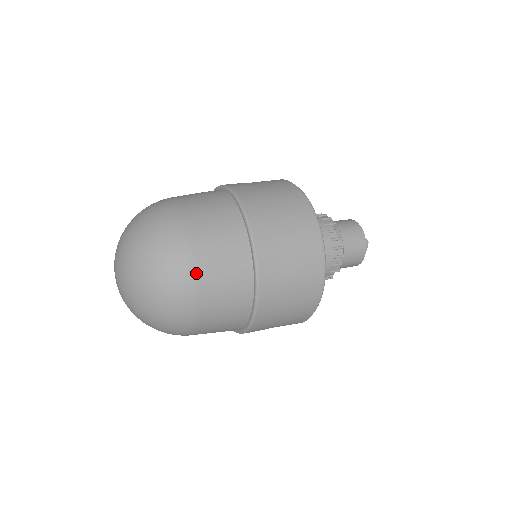
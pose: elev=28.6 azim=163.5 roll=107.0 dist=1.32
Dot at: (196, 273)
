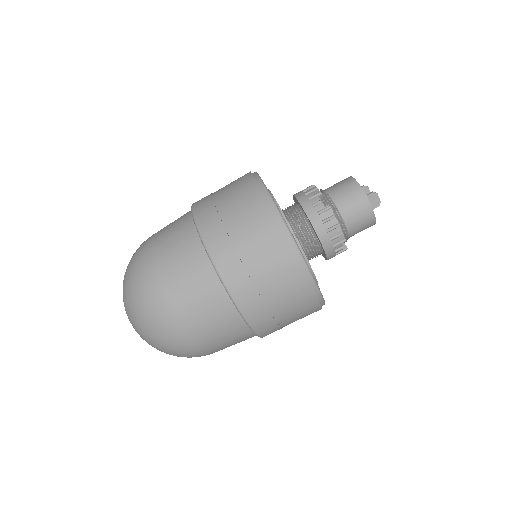
Dot at: (170, 304)
